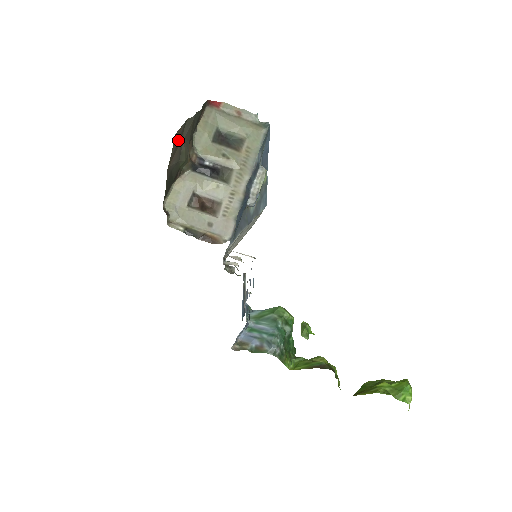
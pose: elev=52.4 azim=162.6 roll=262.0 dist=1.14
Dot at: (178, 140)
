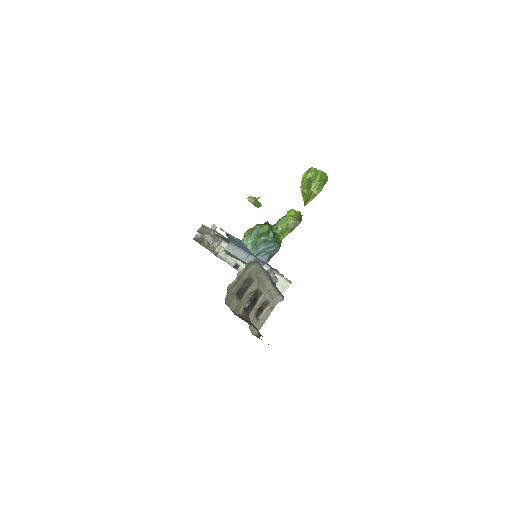
Dot at: occluded
